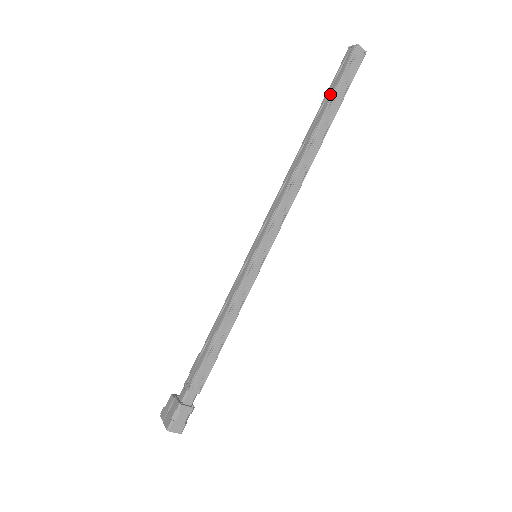
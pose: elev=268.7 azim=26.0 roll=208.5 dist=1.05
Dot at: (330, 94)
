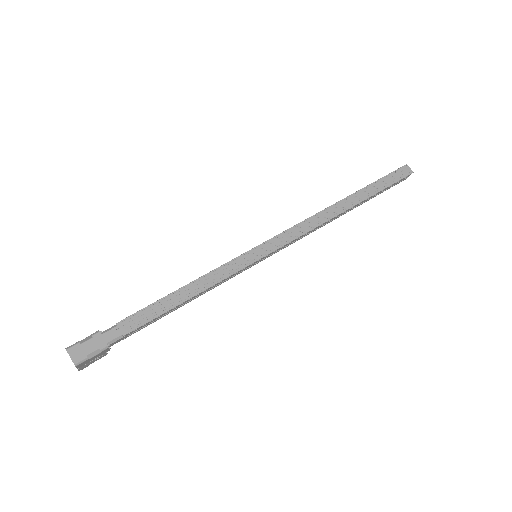
Dot at: (374, 183)
